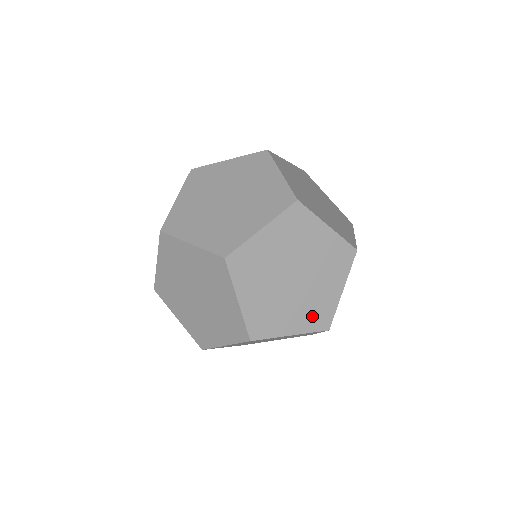
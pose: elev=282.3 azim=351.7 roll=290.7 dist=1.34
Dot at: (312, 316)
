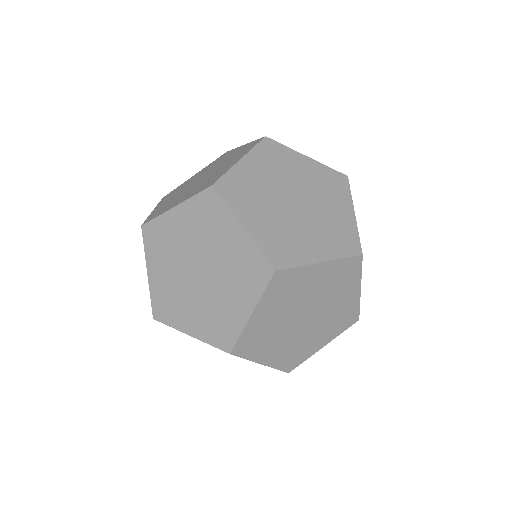
Dot at: (335, 240)
